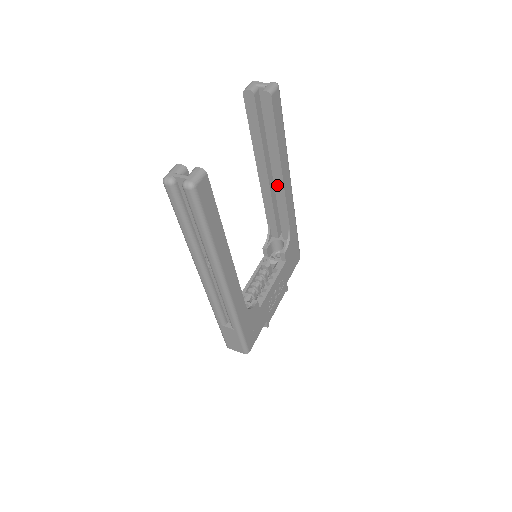
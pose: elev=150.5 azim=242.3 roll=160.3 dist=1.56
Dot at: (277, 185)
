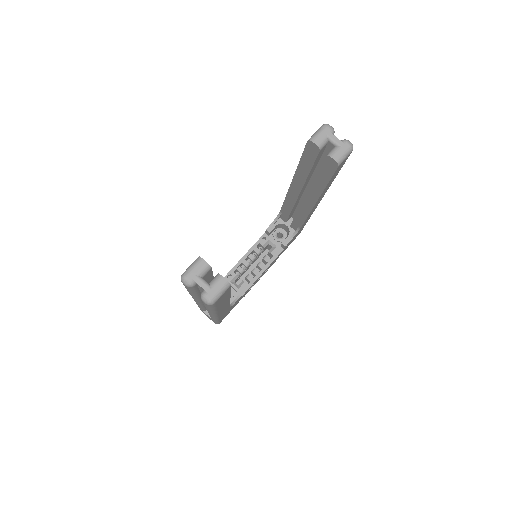
Dot at: (305, 205)
